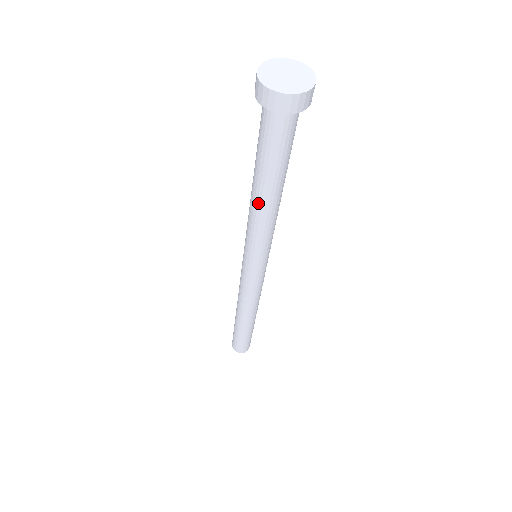
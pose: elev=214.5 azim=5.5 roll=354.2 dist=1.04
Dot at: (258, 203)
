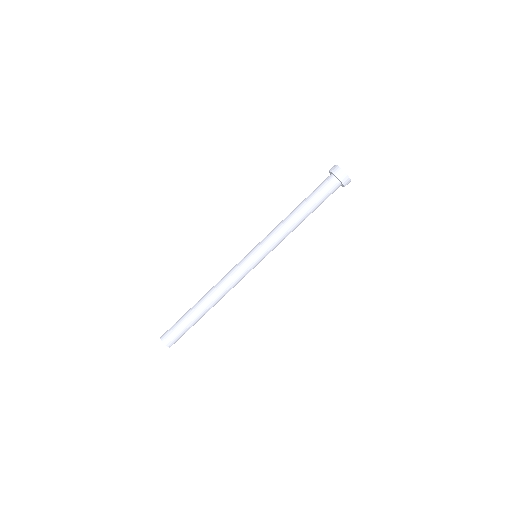
Dot at: (292, 216)
